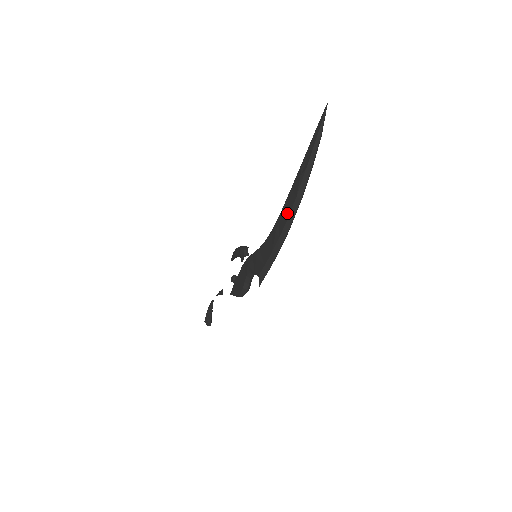
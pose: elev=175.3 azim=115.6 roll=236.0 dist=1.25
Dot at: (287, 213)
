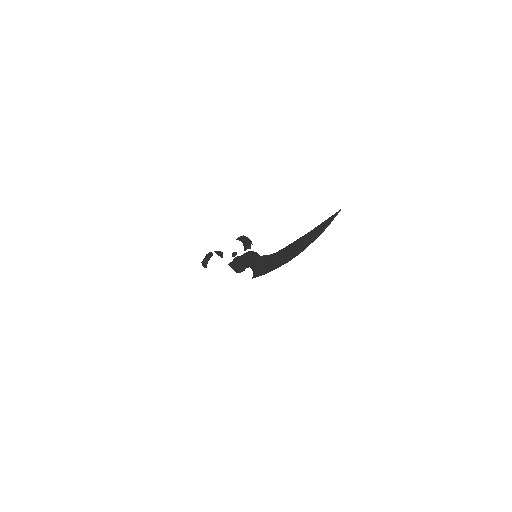
Dot at: (288, 254)
